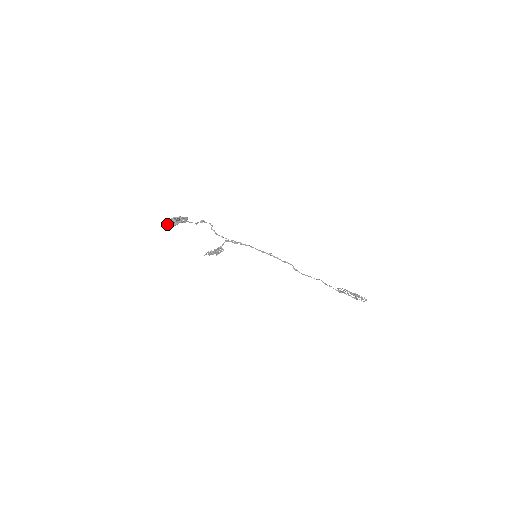
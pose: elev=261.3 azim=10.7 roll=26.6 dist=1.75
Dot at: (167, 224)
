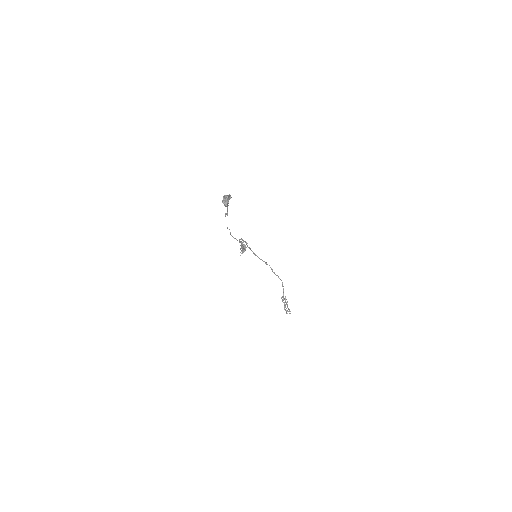
Dot at: (224, 203)
